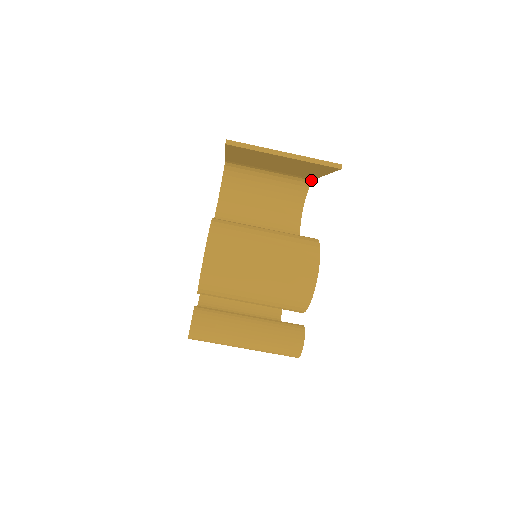
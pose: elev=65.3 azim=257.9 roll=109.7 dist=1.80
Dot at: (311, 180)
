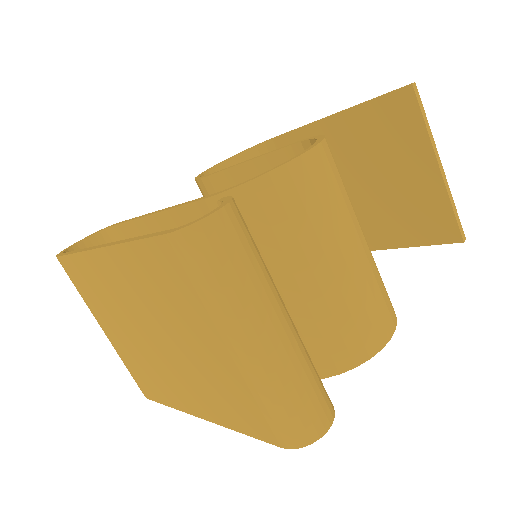
Dot at: occluded
